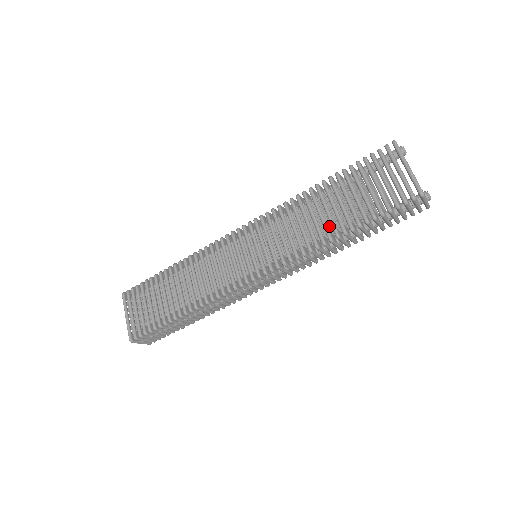
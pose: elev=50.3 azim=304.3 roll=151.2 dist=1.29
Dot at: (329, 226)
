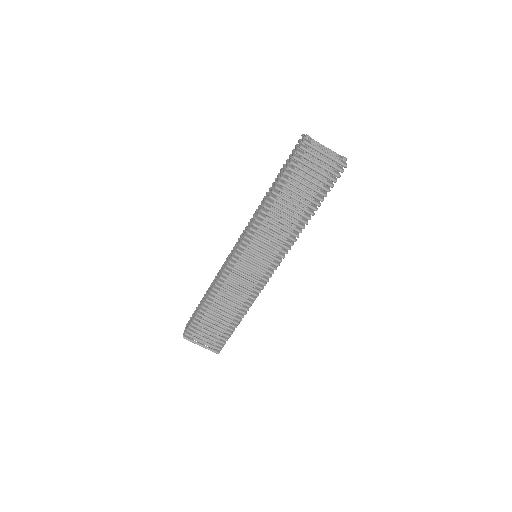
Dot at: (294, 213)
